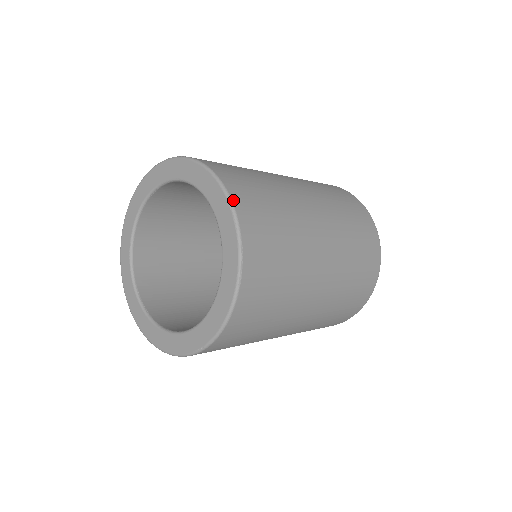
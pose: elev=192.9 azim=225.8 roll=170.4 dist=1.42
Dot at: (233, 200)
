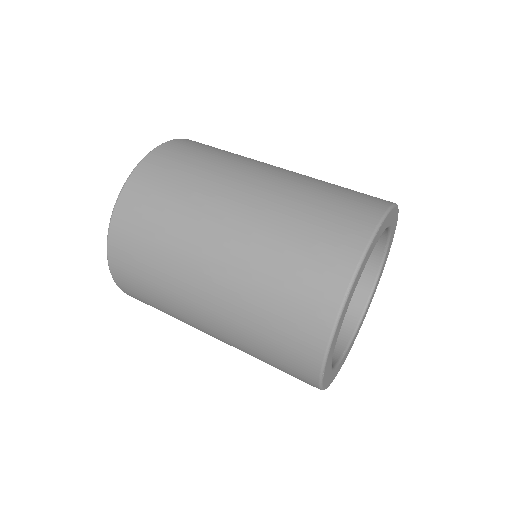
Dot at: (157, 149)
